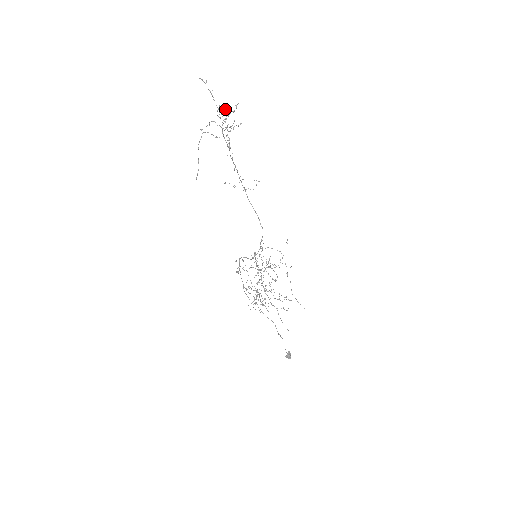
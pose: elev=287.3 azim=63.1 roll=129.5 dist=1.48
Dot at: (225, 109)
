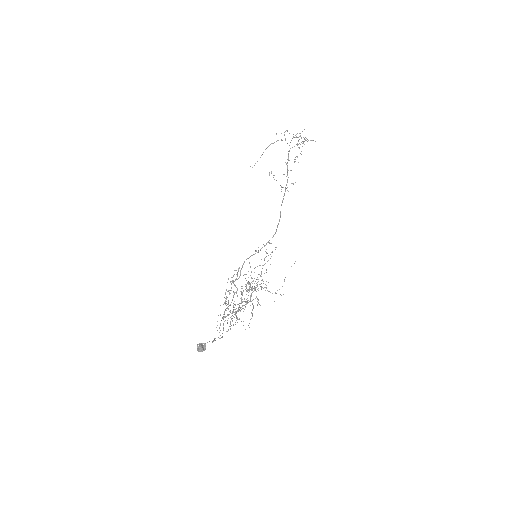
Dot at: (304, 139)
